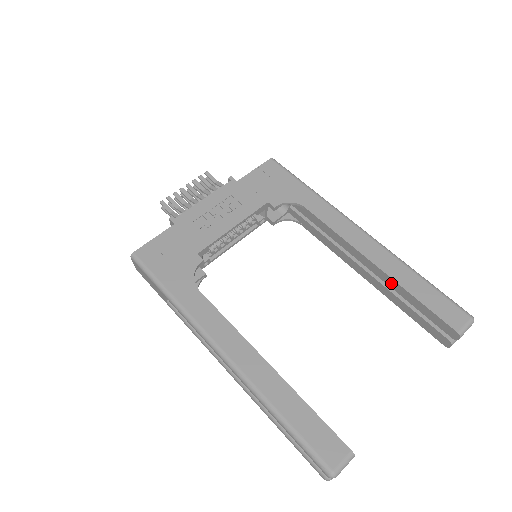
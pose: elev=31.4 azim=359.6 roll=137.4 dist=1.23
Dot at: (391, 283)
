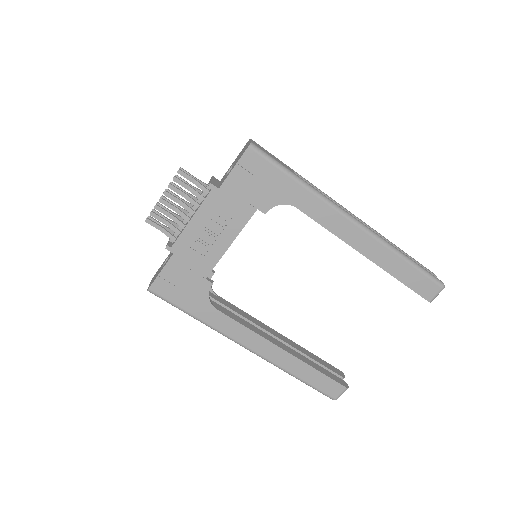
Dot at: (379, 266)
